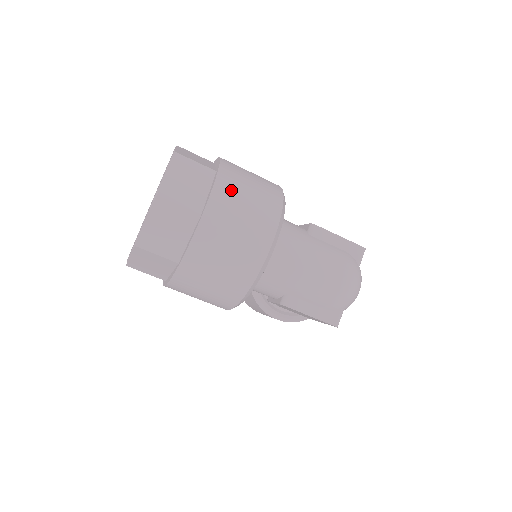
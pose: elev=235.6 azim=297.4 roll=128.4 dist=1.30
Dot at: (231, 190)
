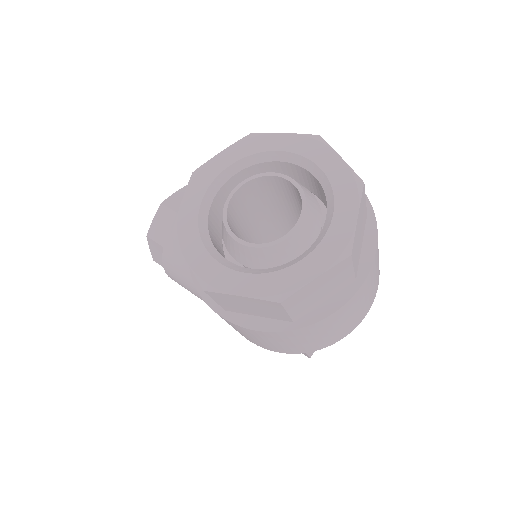
Dot at: occluded
